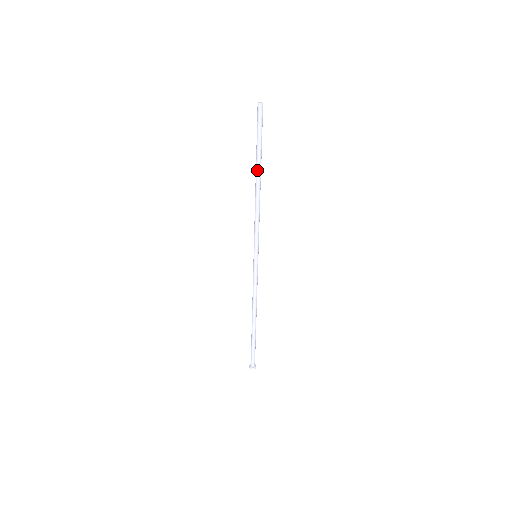
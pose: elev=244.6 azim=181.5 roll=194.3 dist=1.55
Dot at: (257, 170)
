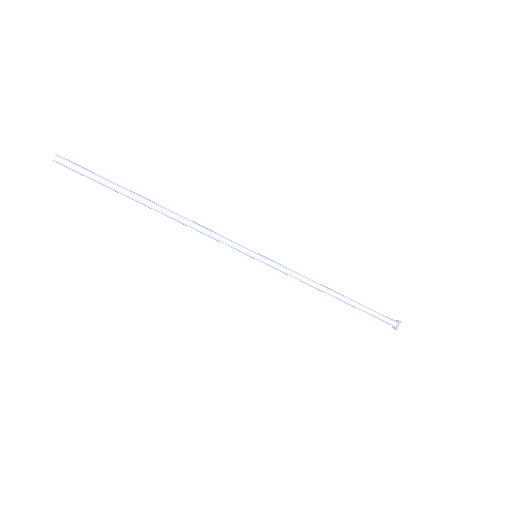
Dot at: (142, 204)
